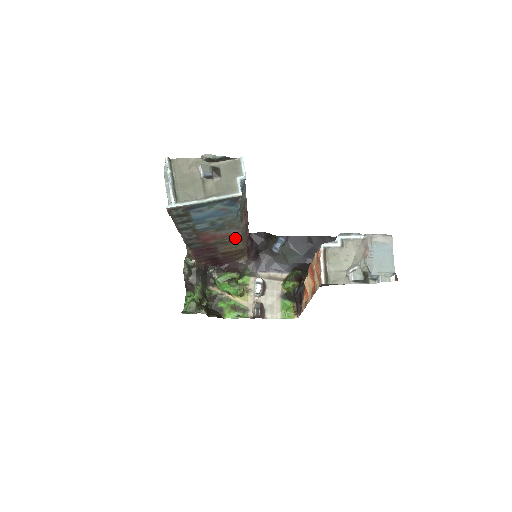
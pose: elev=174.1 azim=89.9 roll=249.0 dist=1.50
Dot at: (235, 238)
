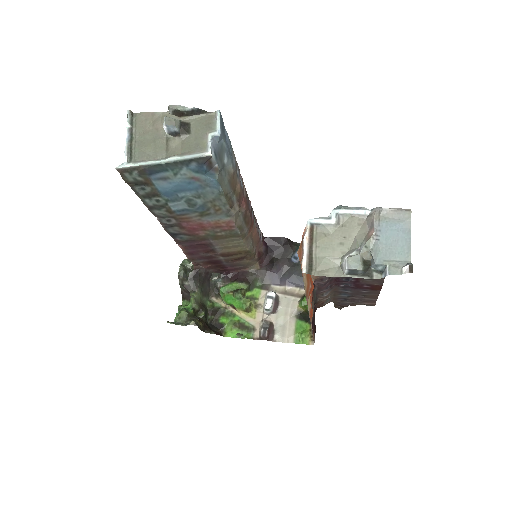
Dot at: (230, 231)
